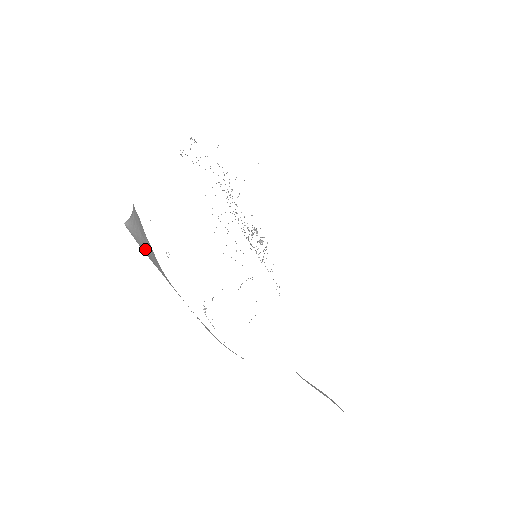
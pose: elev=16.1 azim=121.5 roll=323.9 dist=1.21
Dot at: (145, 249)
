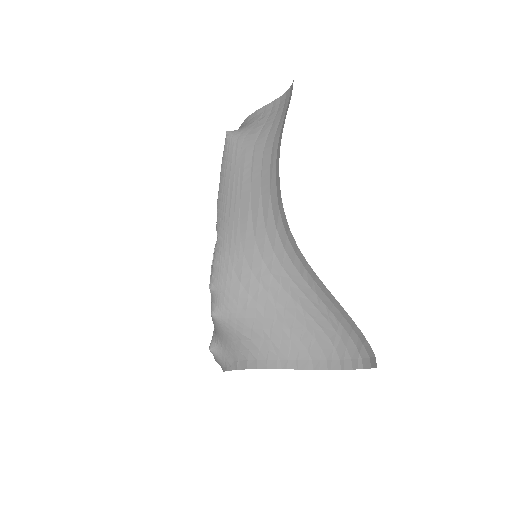
Dot at: (244, 141)
